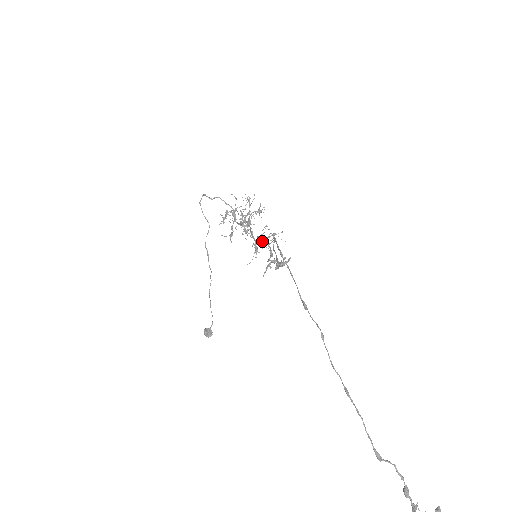
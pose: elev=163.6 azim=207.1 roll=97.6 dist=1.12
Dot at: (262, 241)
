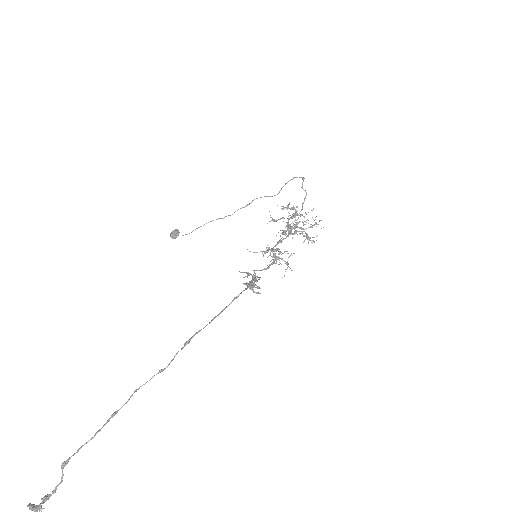
Dot at: occluded
